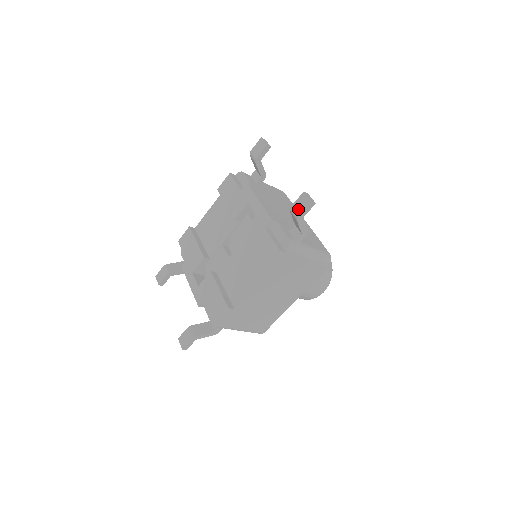
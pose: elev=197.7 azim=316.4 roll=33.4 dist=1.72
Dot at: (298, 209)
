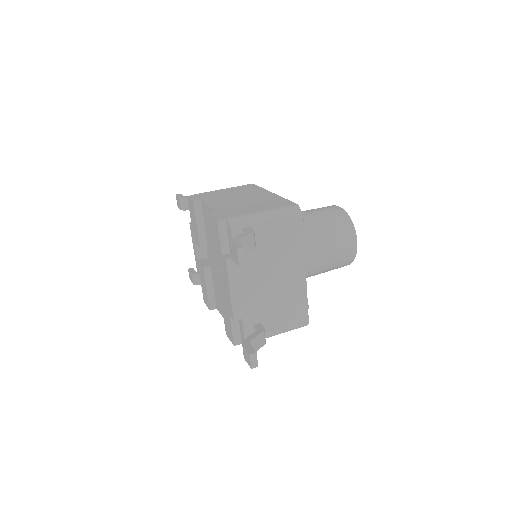
Dot at: (244, 355)
